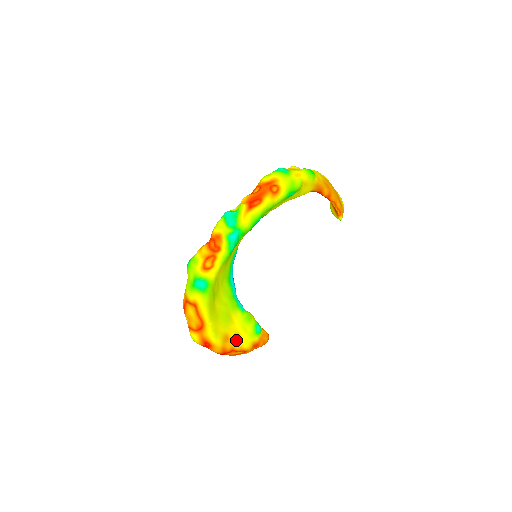
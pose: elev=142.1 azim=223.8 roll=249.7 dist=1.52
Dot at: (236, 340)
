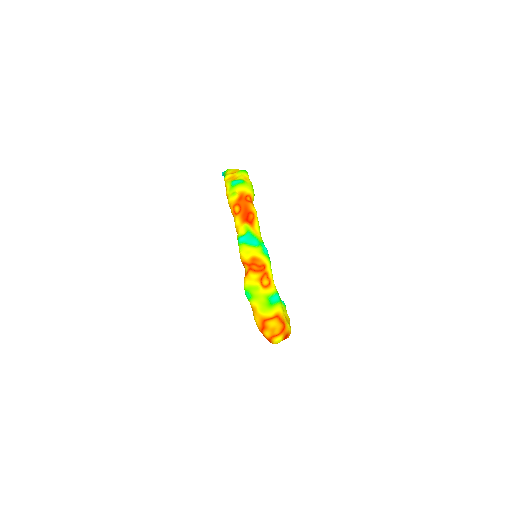
Dot at: (287, 320)
